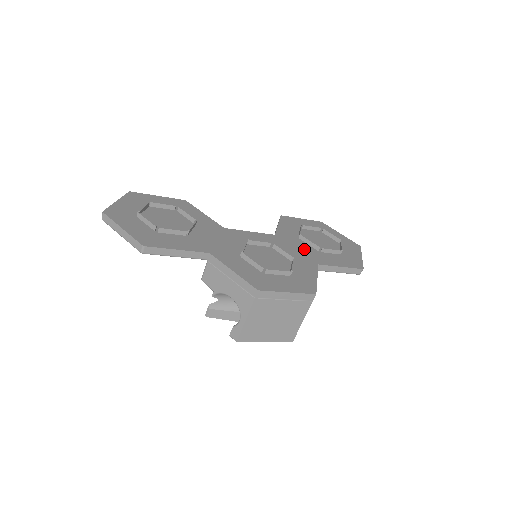
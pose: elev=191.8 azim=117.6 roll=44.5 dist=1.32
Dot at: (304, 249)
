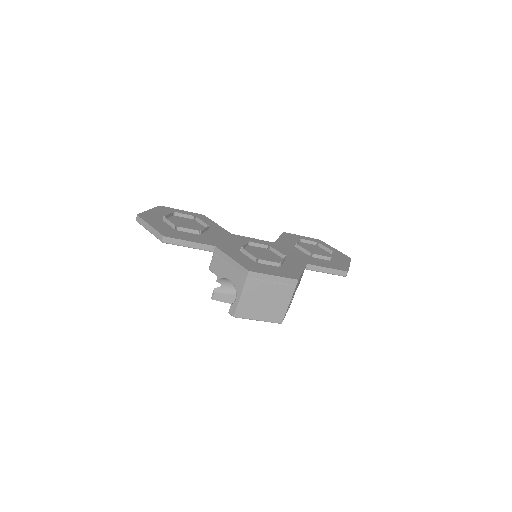
Dot at: (297, 253)
